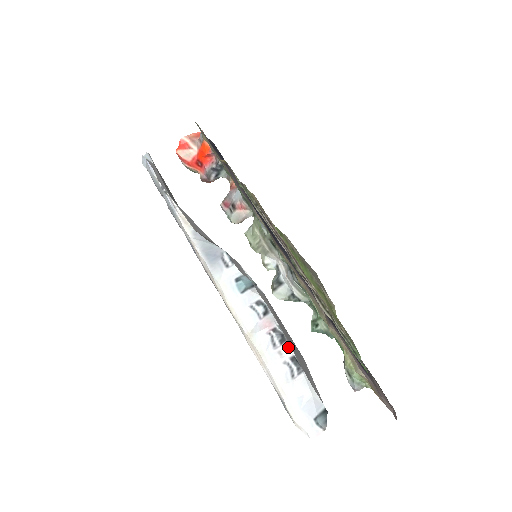
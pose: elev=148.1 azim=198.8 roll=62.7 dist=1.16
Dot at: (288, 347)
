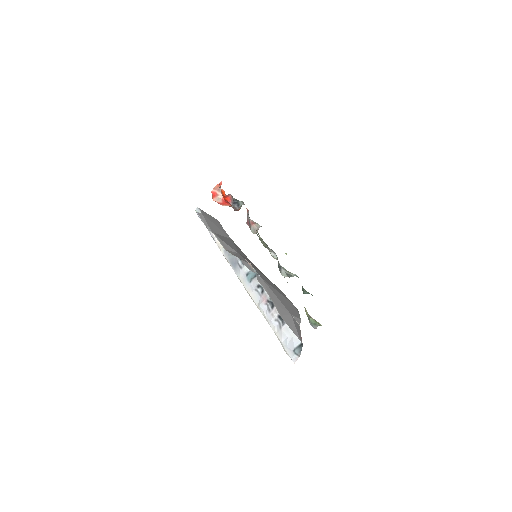
Dot at: (275, 310)
